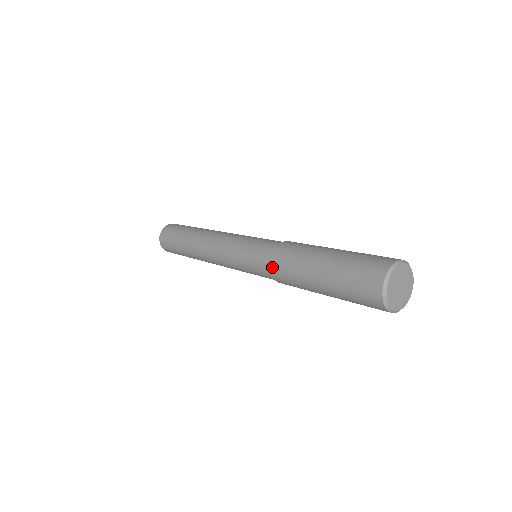
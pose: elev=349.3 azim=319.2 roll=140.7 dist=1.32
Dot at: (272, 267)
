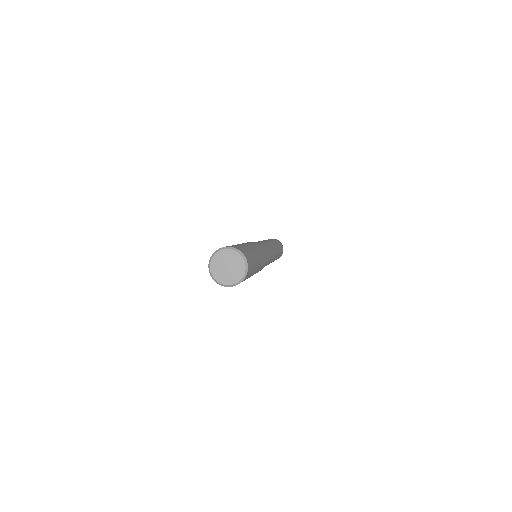
Dot at: occluded
